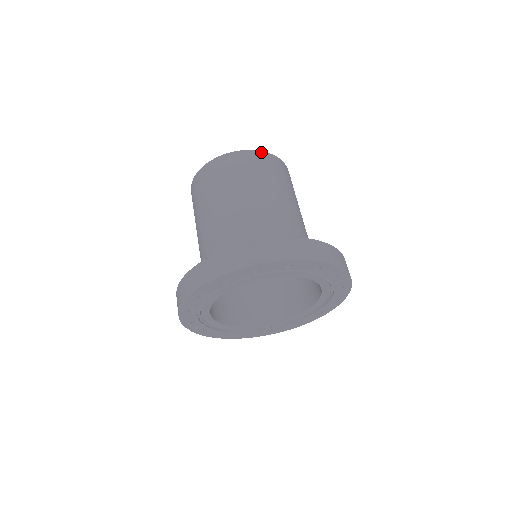
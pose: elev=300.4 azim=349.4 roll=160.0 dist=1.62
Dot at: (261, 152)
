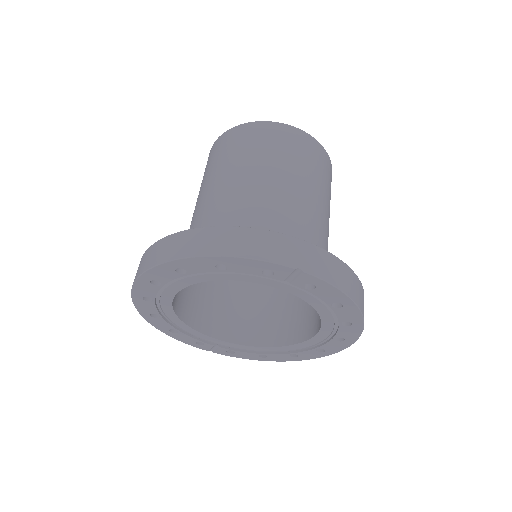
Dot at: (244, 125)
